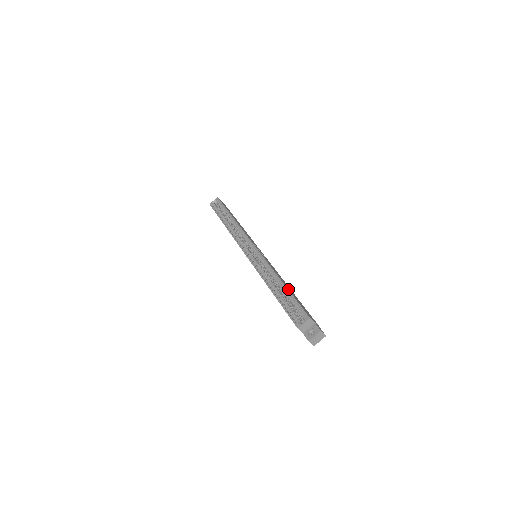
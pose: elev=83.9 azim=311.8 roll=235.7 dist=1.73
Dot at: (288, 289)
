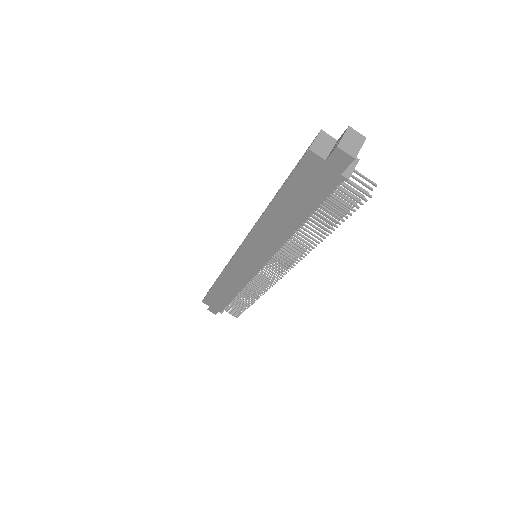
Dot at: occluded
